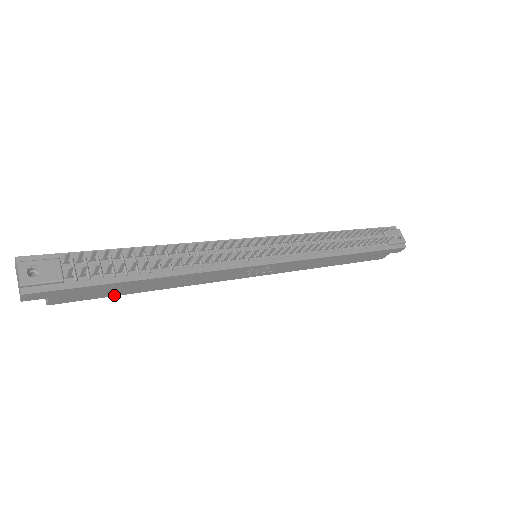
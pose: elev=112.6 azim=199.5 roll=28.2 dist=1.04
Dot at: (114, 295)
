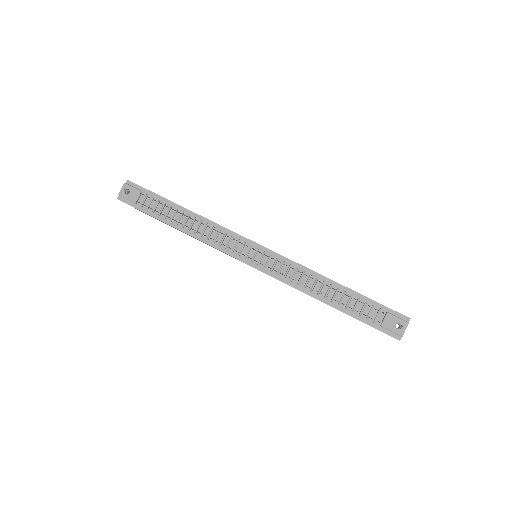
Dot at: occluded
